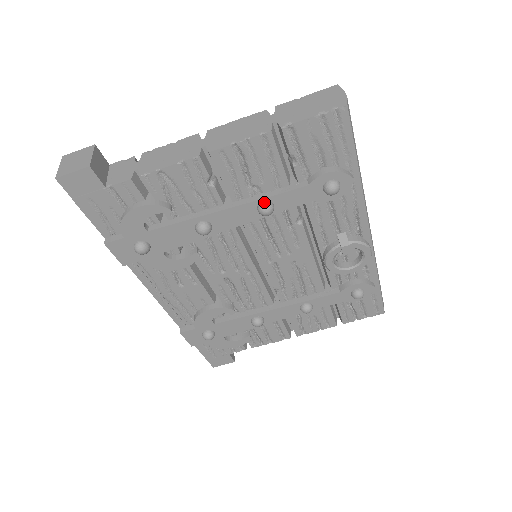
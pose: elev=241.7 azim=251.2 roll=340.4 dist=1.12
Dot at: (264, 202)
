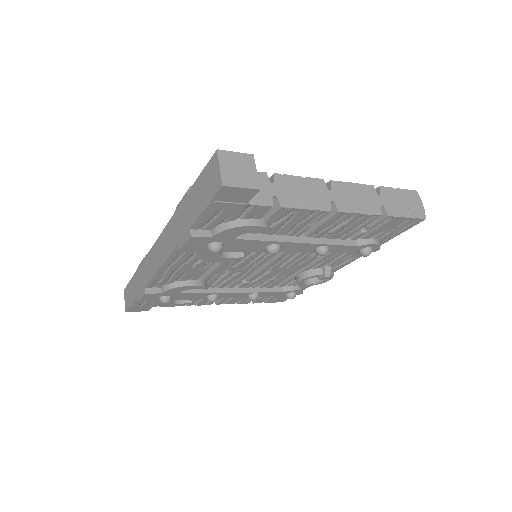
Dot at: (327, 247)
